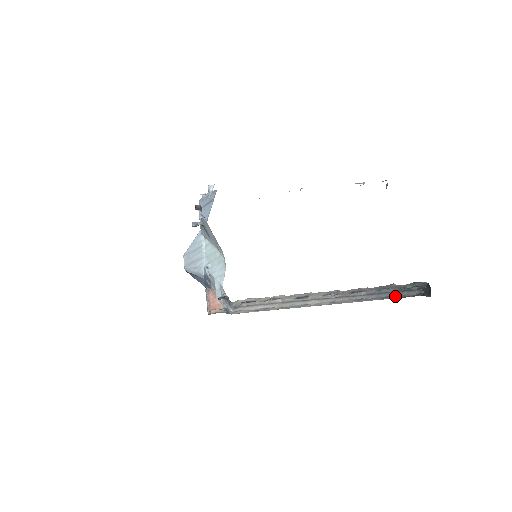
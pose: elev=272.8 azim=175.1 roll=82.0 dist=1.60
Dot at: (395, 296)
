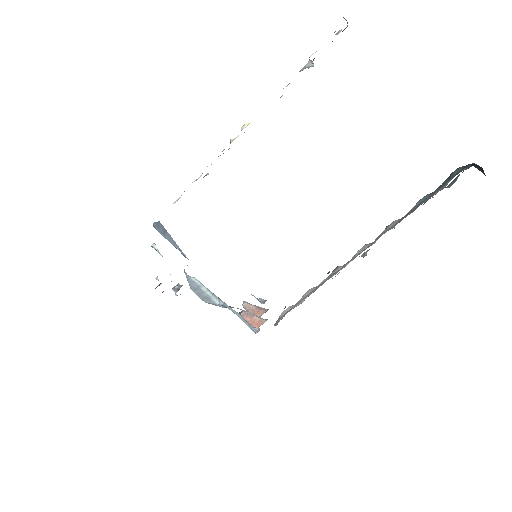
Dot at: (438, 191)
